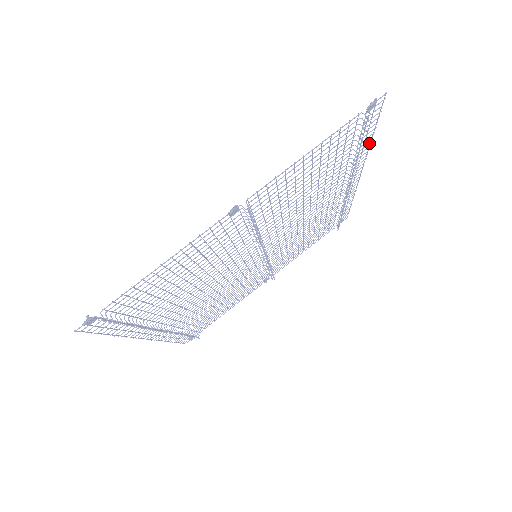
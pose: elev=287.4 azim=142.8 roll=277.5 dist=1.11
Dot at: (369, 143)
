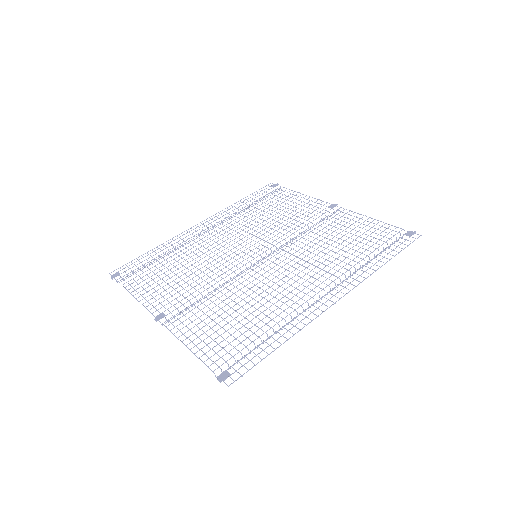
Dot at: occluded
